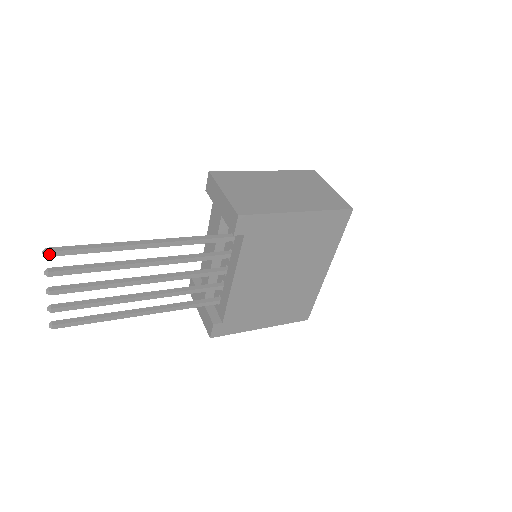
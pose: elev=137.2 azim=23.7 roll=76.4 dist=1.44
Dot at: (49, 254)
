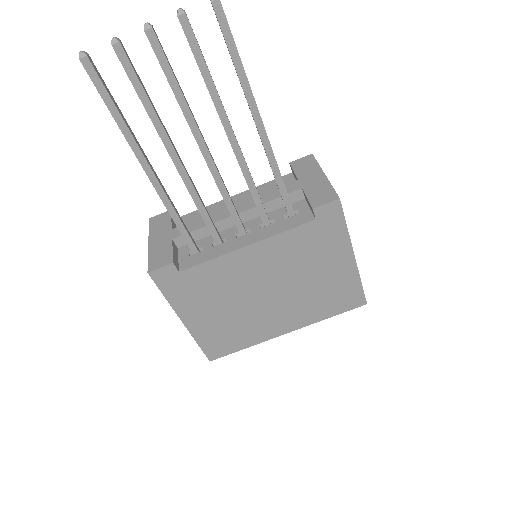
Dot at: (216, 3)
